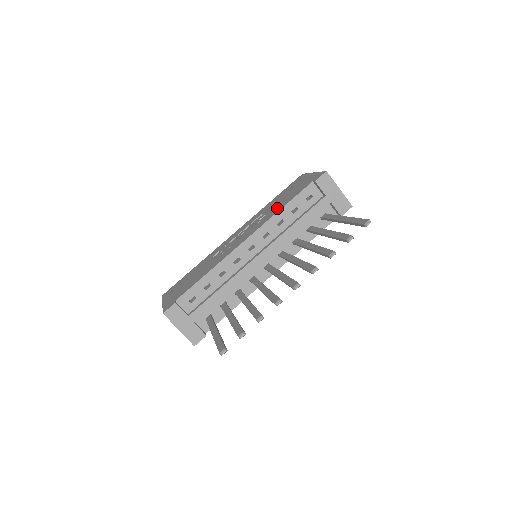
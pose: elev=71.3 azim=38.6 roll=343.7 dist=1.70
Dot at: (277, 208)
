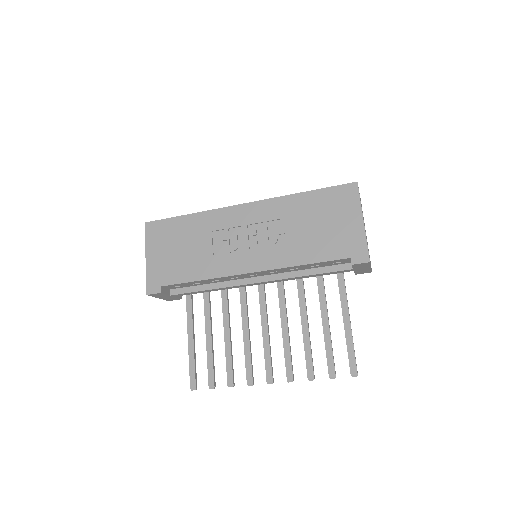
Dot at: (300, 251)
